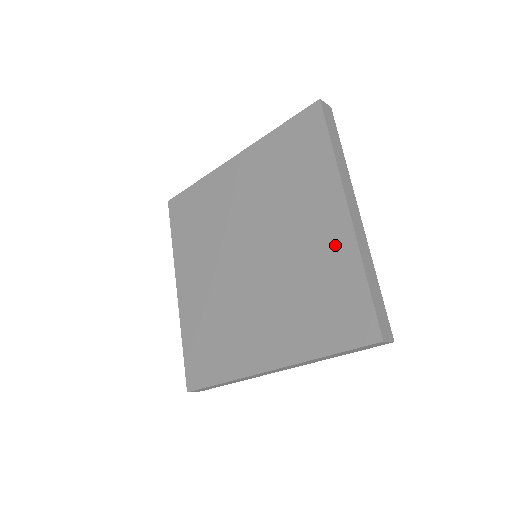
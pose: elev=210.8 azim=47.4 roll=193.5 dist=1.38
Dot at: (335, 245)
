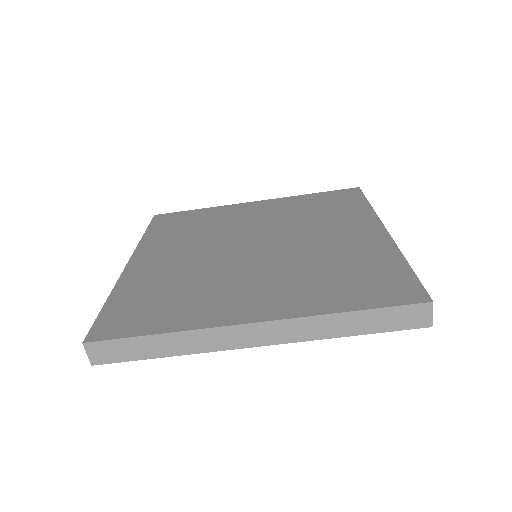
Dot at: (370, 245)
